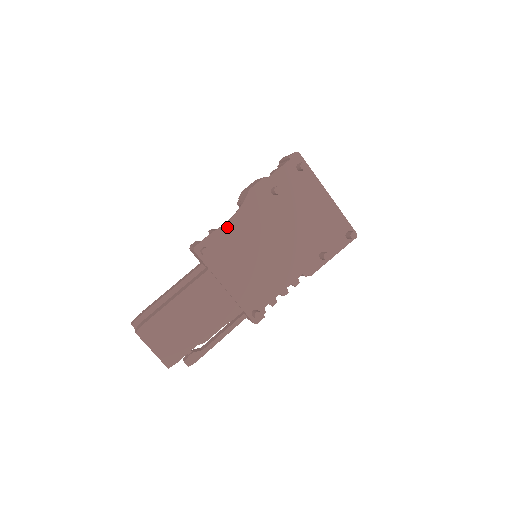
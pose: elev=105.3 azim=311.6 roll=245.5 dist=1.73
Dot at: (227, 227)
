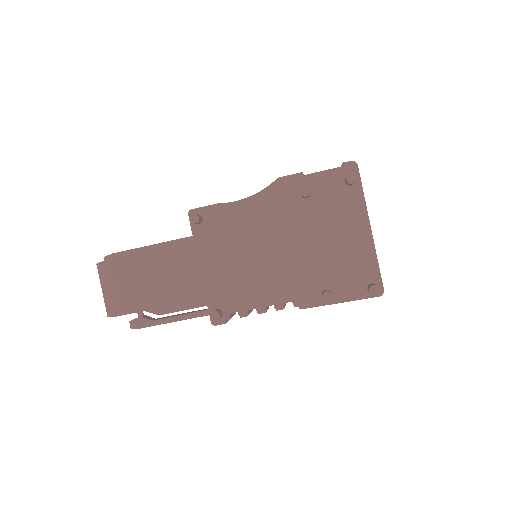
Dot at: (234, 206)
